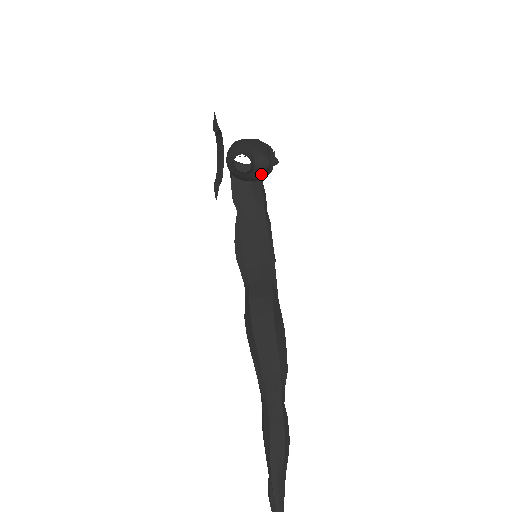
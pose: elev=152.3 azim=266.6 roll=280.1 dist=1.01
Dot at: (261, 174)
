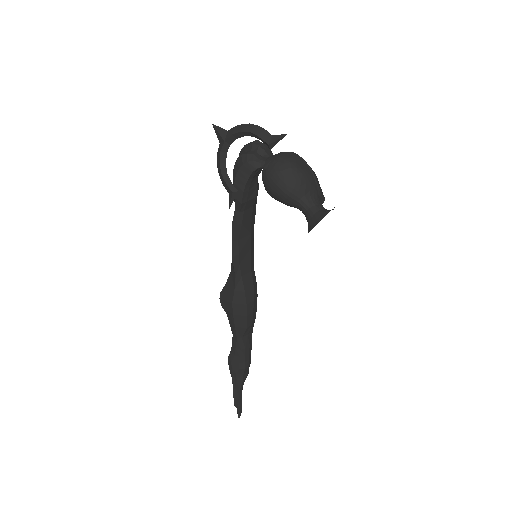
Dot at: occluded
